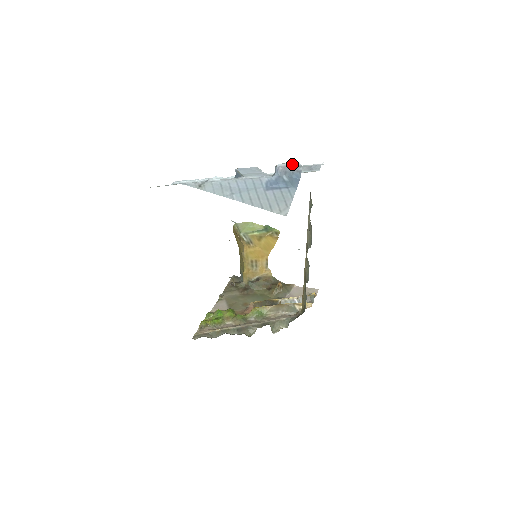
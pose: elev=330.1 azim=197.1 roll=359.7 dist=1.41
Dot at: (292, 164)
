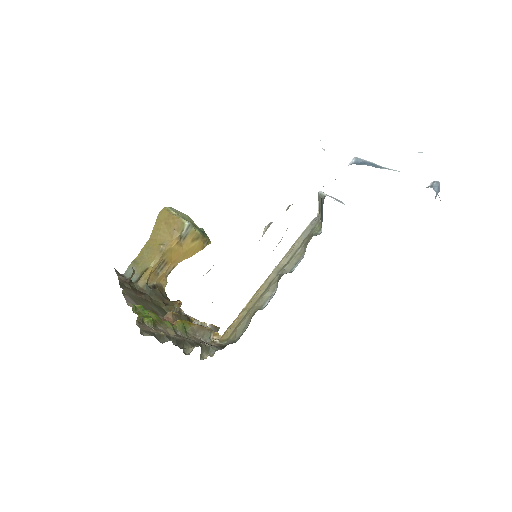
Dot at: occluded
